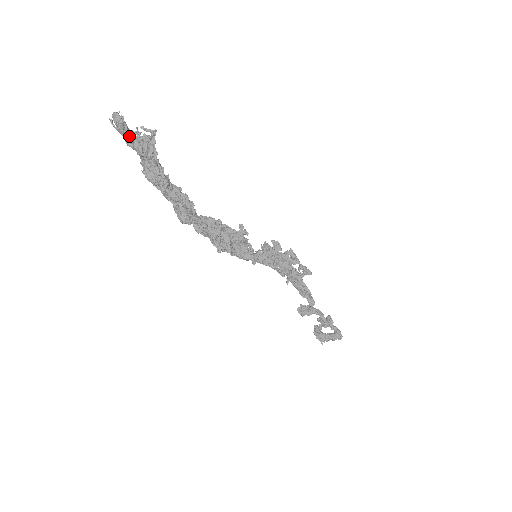
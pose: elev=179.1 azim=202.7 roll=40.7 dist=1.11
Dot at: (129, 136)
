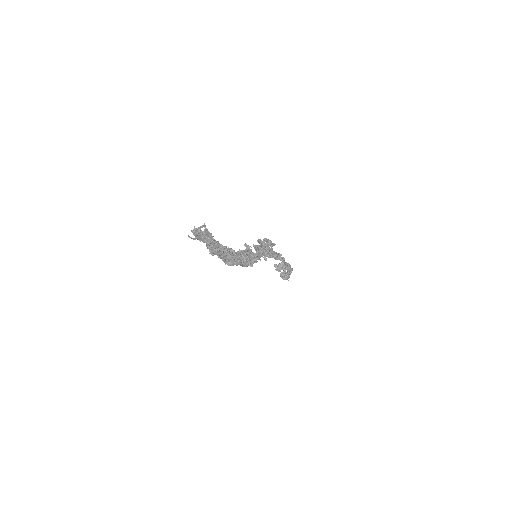
Dot at: (204, 237)
